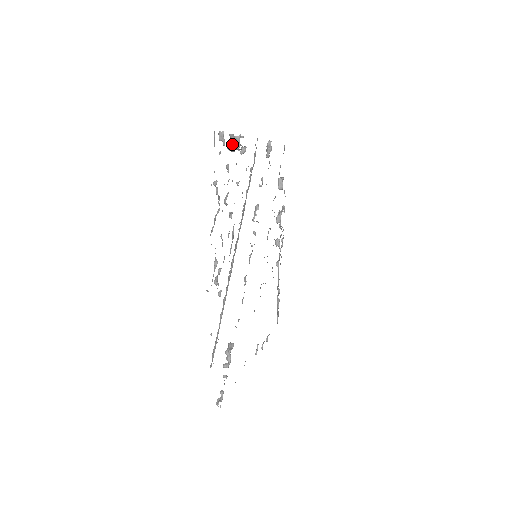
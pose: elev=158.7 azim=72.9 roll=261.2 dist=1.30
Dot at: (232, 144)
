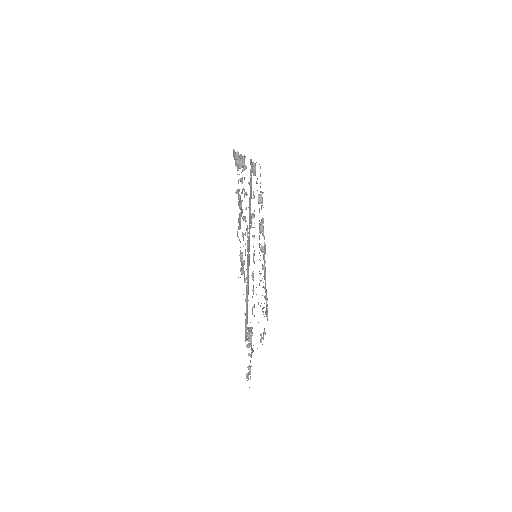
Dot at: (237, 163)
